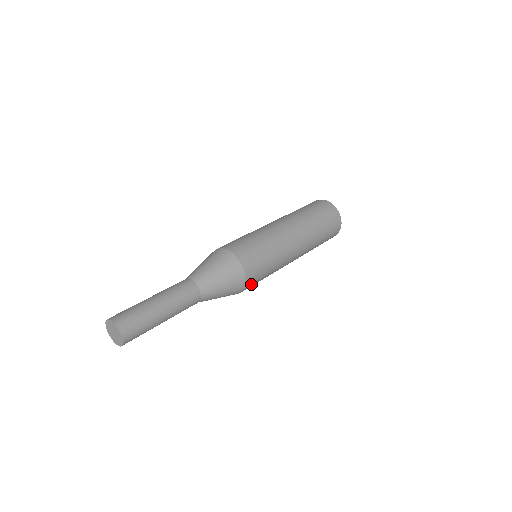
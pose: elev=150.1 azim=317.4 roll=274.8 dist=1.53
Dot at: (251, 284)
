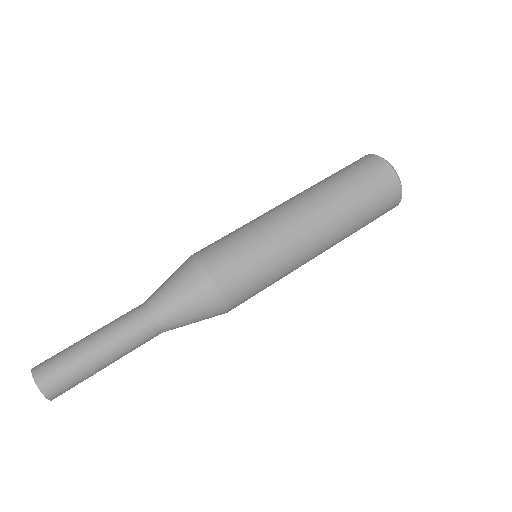
Dot at: (239, 302)
